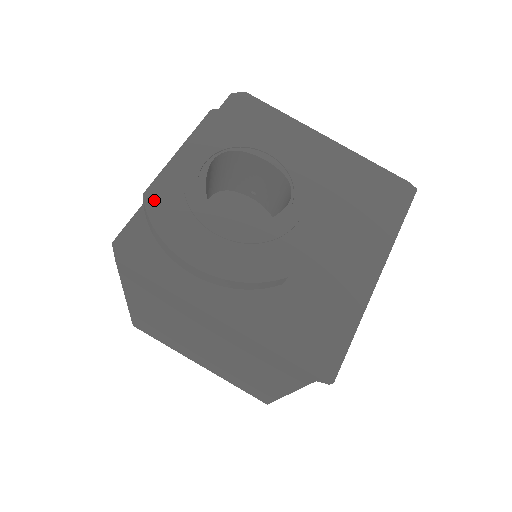
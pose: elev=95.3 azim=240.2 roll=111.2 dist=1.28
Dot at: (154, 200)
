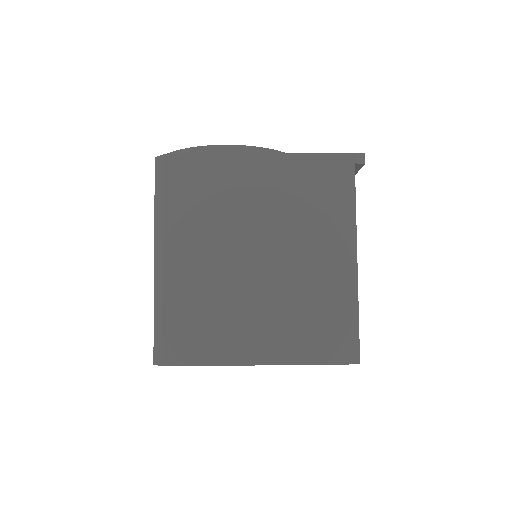
Dot at: occluded
